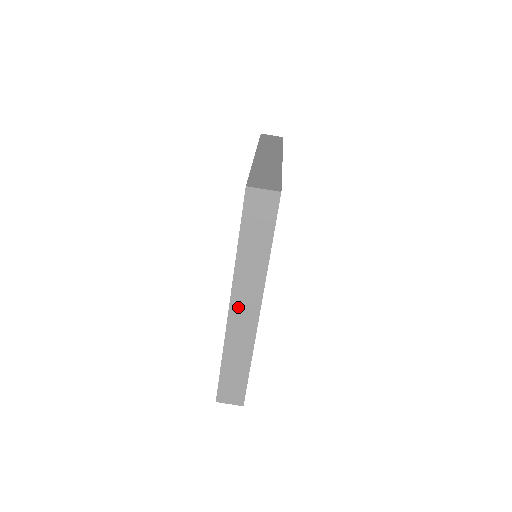
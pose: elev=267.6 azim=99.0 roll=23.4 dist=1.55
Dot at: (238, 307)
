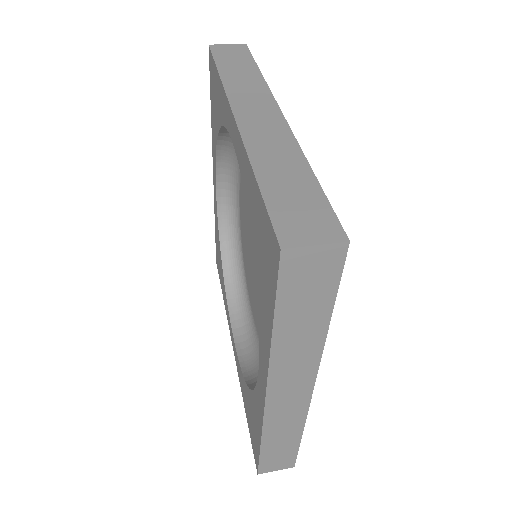
Dot at: (246, 112)
